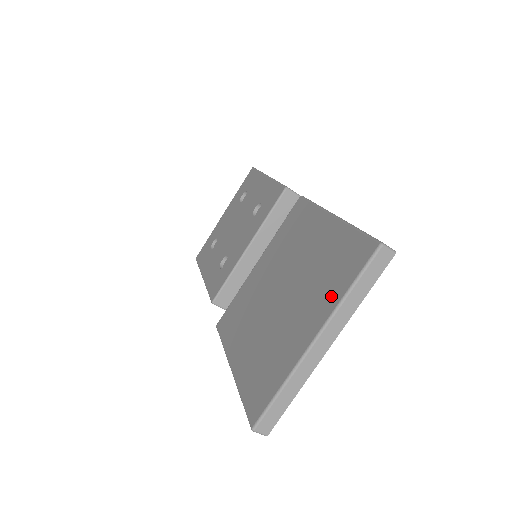
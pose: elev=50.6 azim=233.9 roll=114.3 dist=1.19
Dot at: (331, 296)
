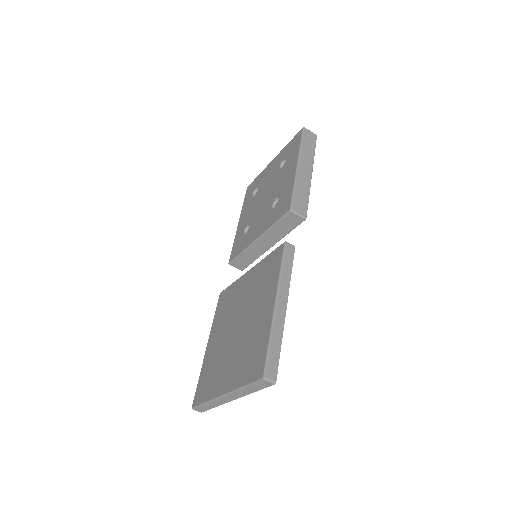
Dot at: (239, 377)
